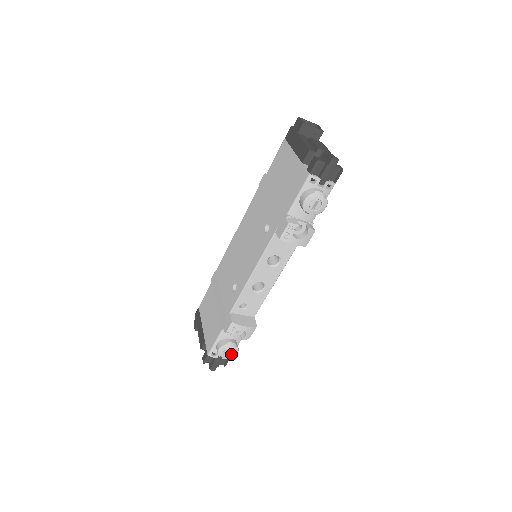
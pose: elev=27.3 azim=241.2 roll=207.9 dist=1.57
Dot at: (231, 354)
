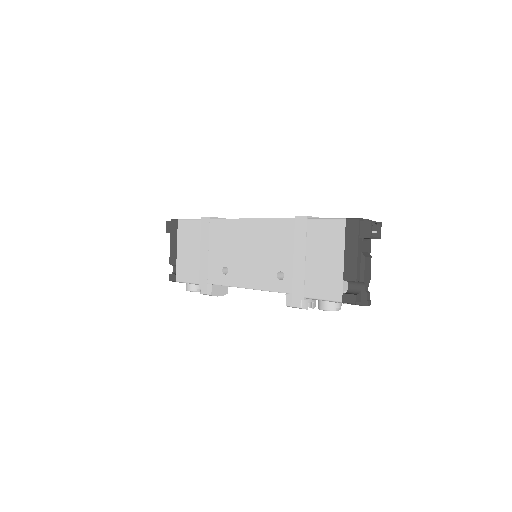
Dot at: occluded
